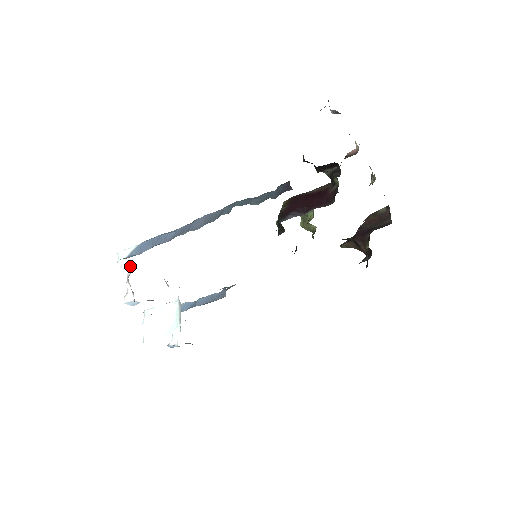
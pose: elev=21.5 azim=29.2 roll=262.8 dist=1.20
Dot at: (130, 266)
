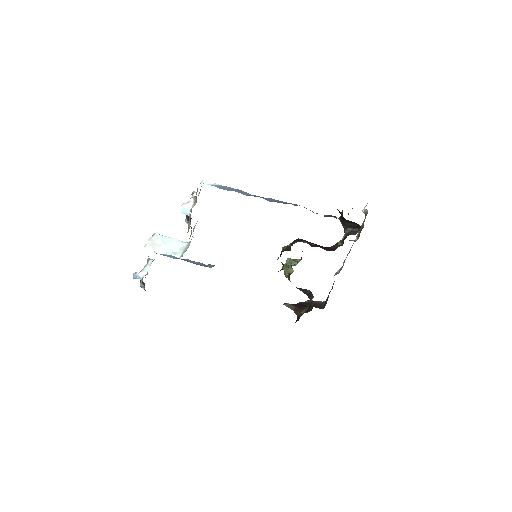
Dot at: (198, 193)
